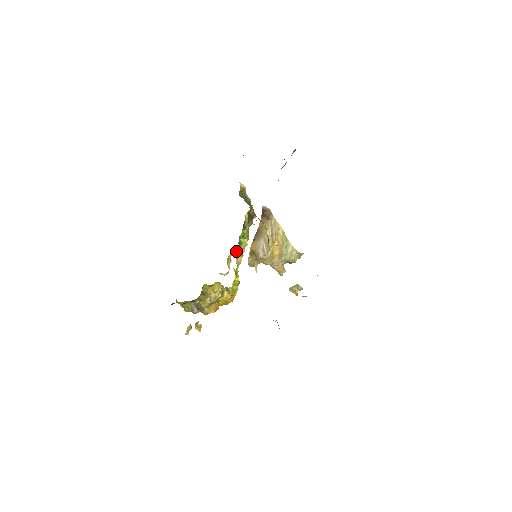
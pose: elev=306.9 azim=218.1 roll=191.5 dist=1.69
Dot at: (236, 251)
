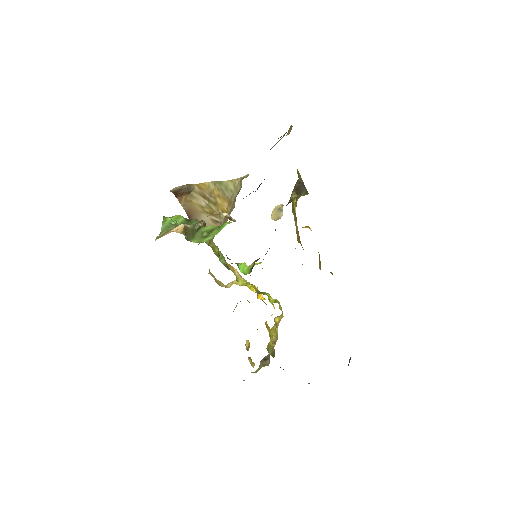
Dot at: occluded
